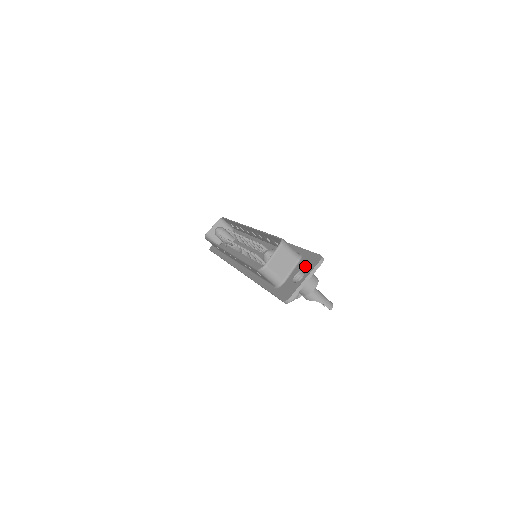
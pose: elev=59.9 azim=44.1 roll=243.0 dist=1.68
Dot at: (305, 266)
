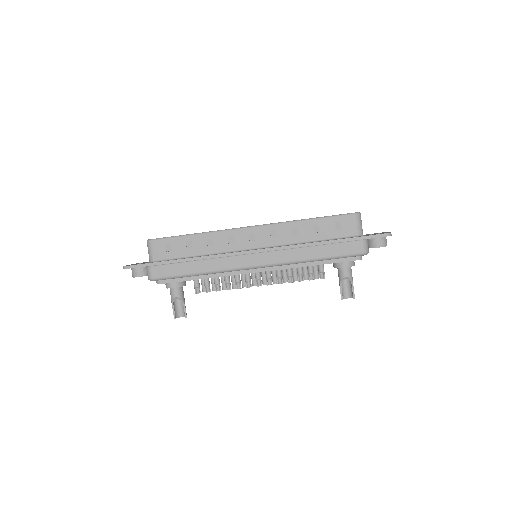
Dot at: occluded
